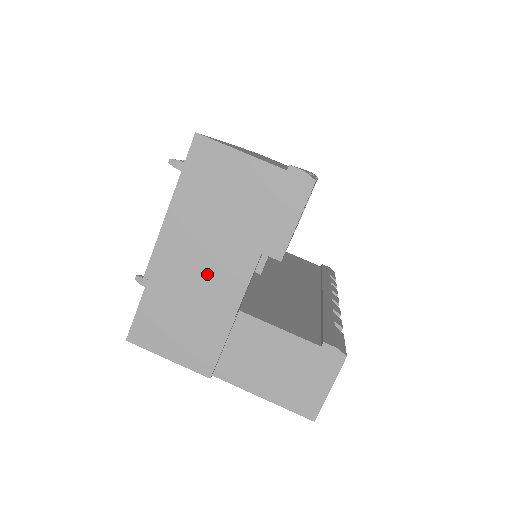
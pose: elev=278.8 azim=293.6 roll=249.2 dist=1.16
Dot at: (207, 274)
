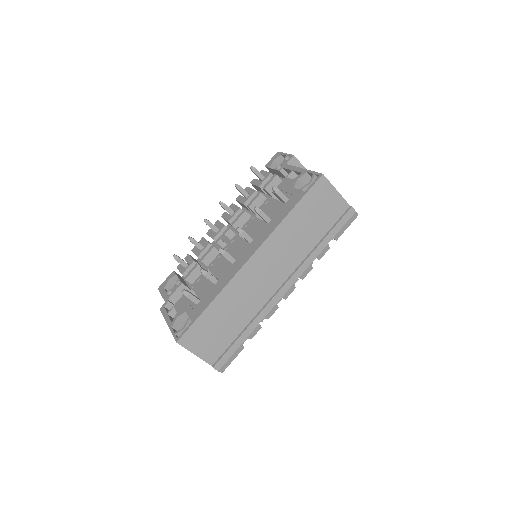
Dot at: occluded
